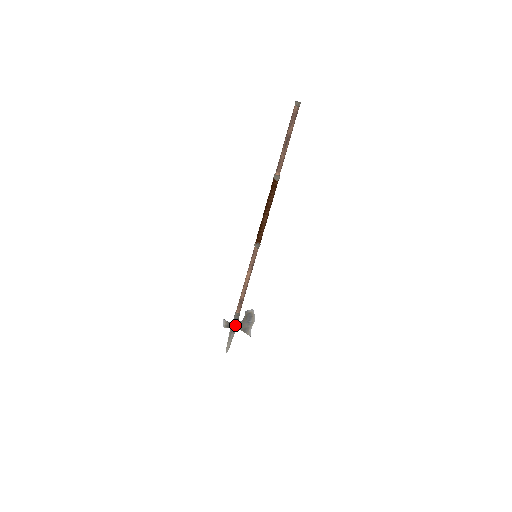
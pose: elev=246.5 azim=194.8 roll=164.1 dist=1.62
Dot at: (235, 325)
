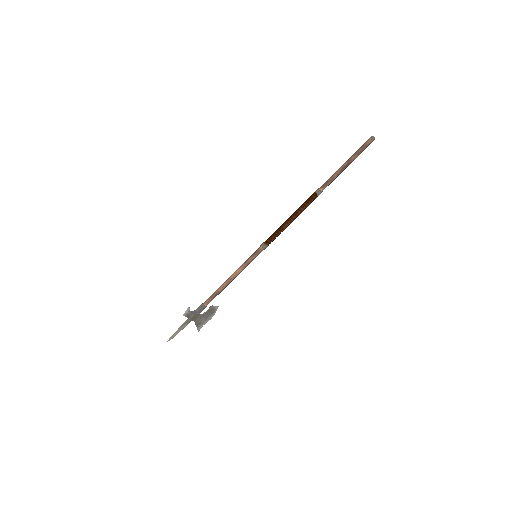
Dot at: (196, 317)
